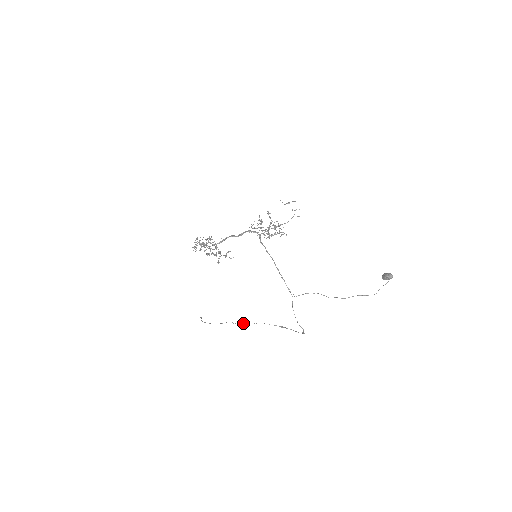
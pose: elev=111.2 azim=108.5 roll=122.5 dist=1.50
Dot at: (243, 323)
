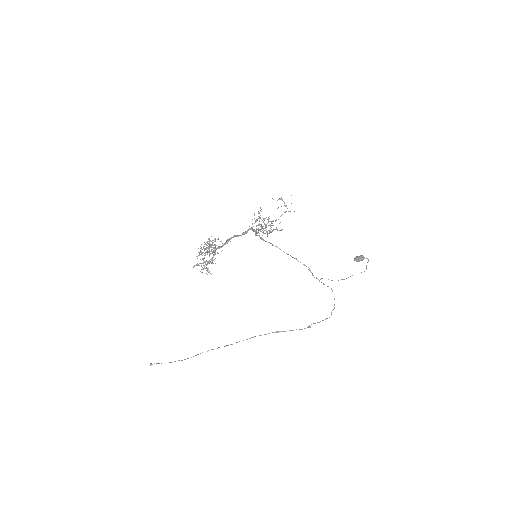
Dot at: occluded
